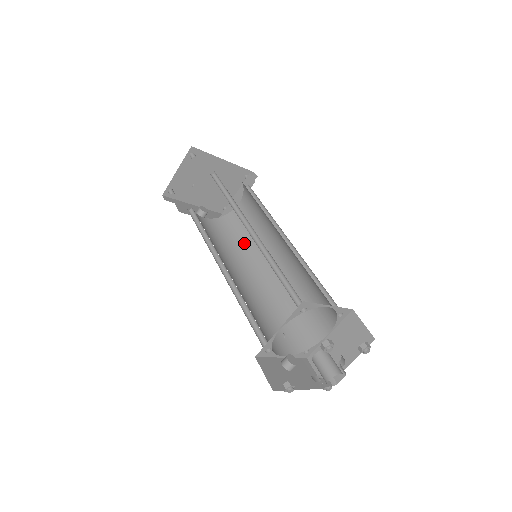
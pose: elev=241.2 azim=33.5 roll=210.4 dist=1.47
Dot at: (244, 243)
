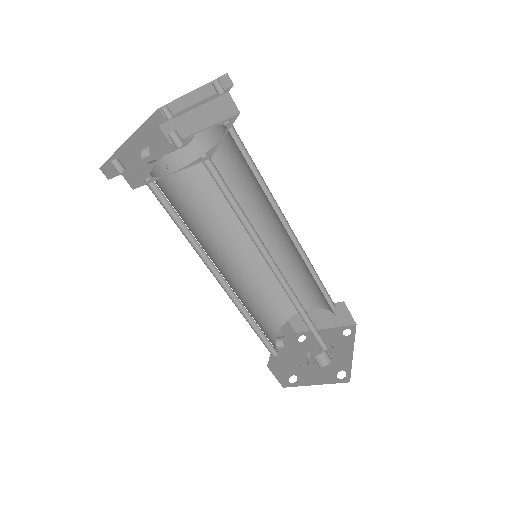
Dot at: (216, 198)
